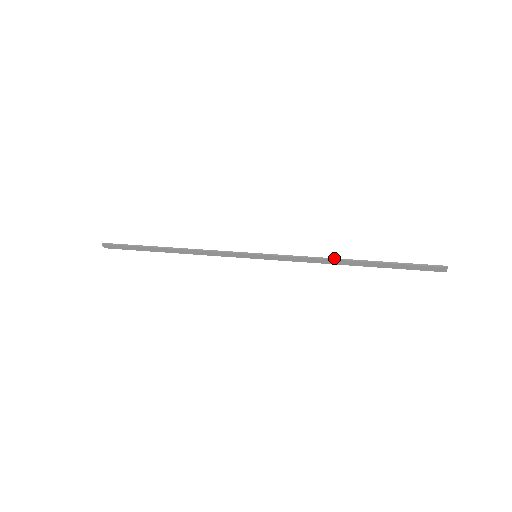
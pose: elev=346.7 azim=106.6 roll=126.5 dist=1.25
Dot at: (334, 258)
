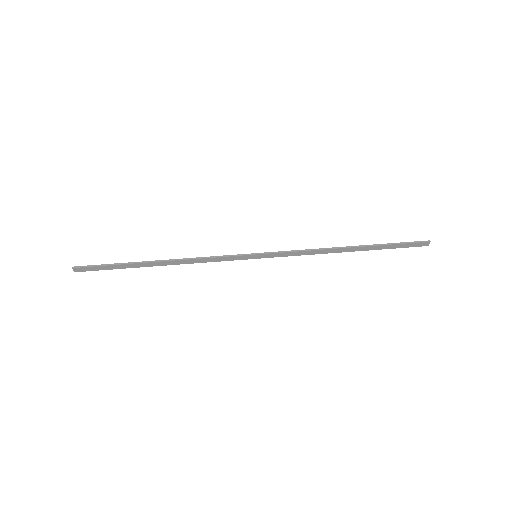
Dot at: (333, 247)
